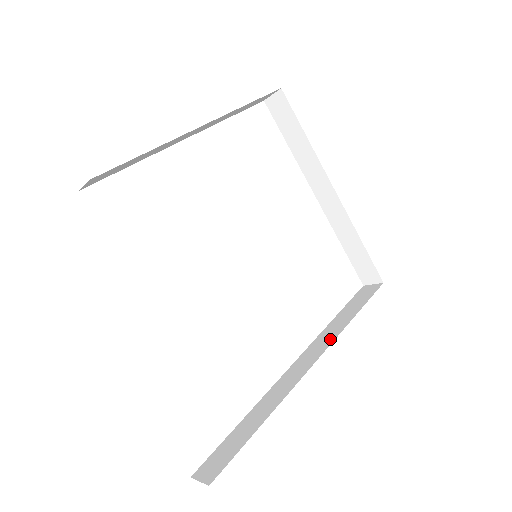
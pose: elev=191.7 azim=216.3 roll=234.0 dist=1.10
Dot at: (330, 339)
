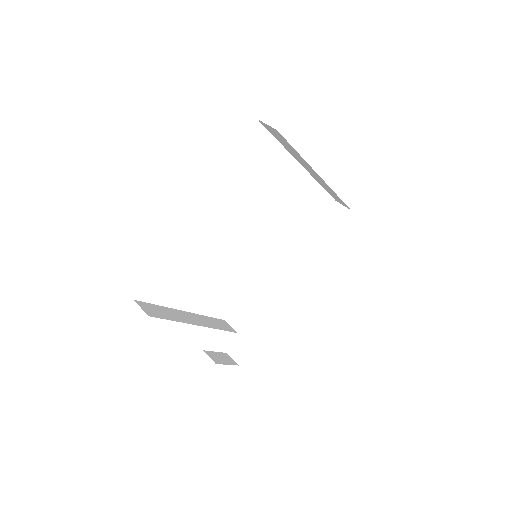
Dot at: (306, 266)
